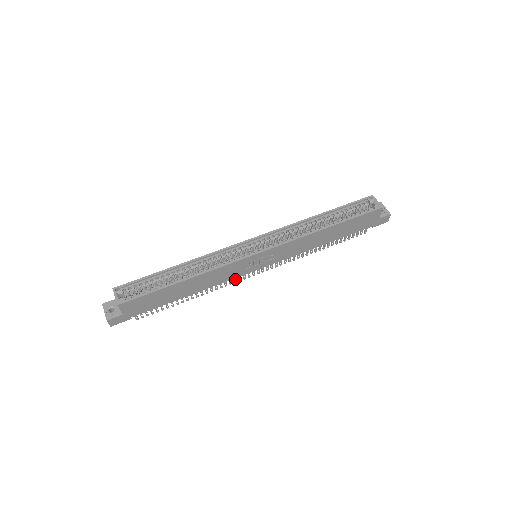
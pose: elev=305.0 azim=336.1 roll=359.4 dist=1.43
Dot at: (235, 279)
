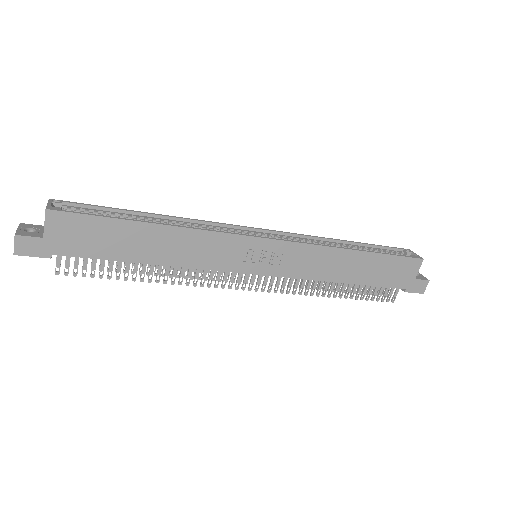
Dot at: (218, 279)
